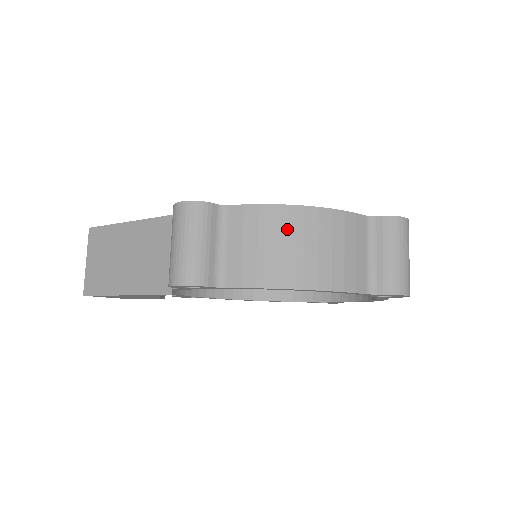
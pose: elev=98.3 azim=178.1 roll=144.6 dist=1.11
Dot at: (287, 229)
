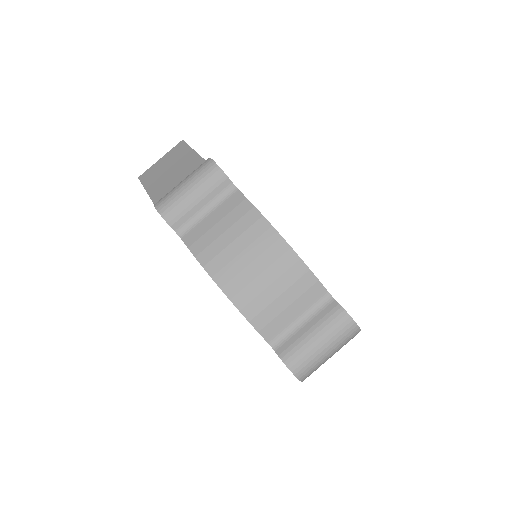
Dot at: (253, 240)
